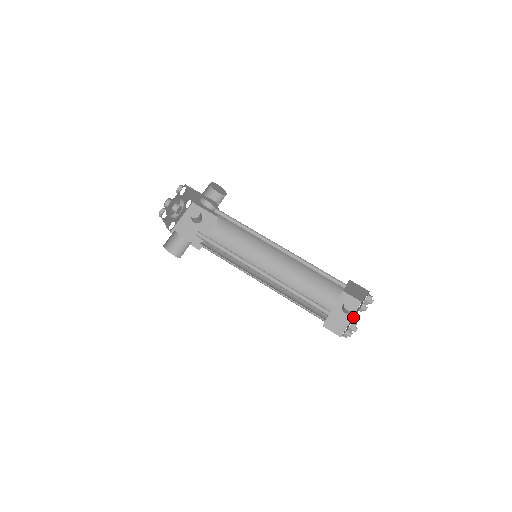
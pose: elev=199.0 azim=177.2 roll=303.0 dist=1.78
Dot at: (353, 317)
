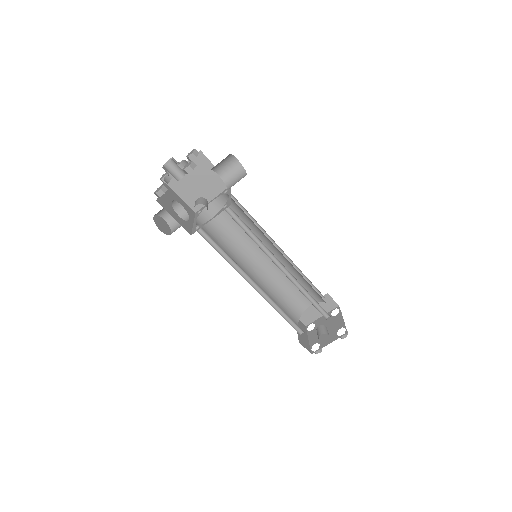
Dot at: occluded
